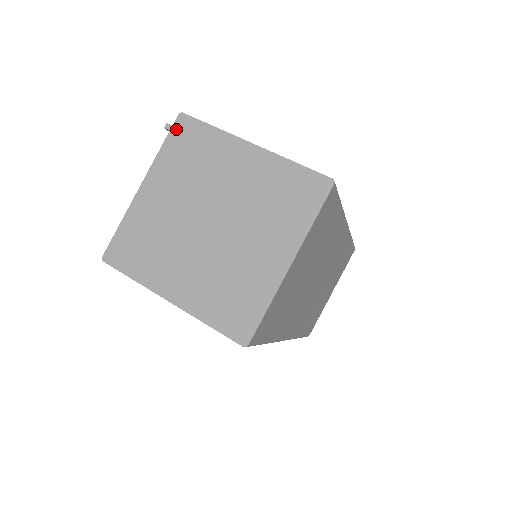
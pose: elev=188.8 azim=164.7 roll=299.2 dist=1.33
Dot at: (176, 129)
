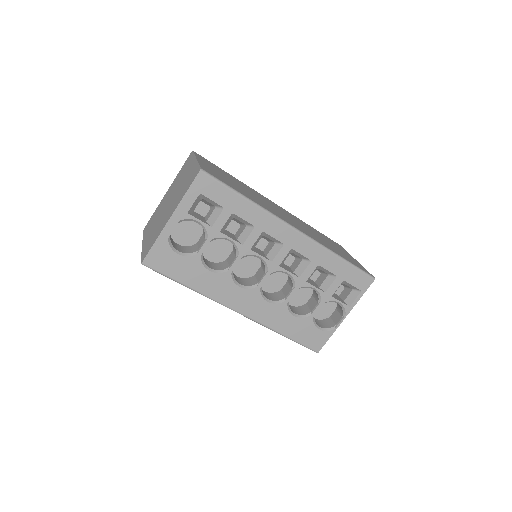
Dot at: occluded
